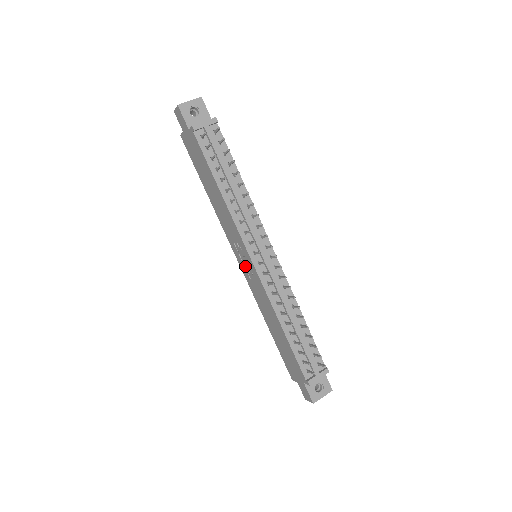
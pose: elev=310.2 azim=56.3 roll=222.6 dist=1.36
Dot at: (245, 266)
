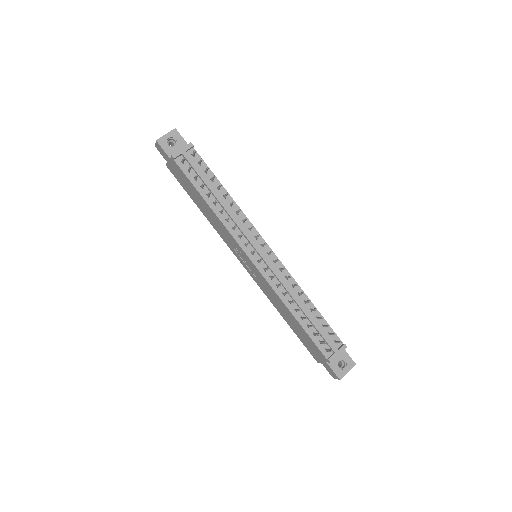
Dot at: (248, 267)
